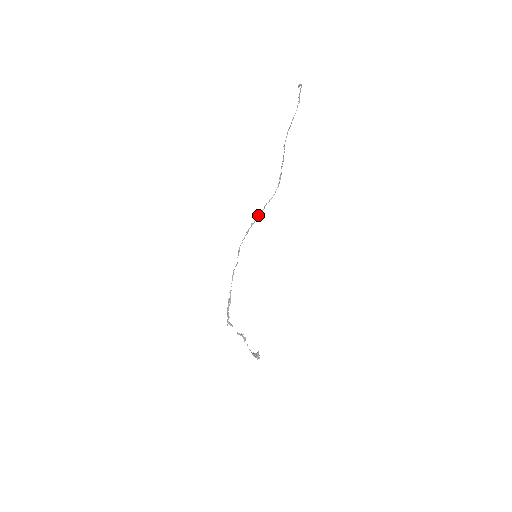
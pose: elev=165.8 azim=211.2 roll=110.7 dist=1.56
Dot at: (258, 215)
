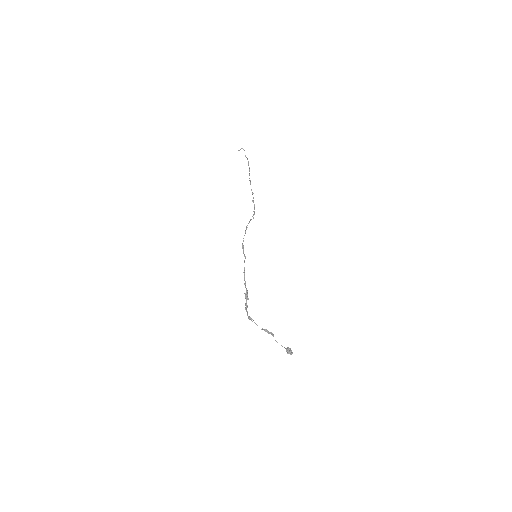
Dot at: (249, 222)
